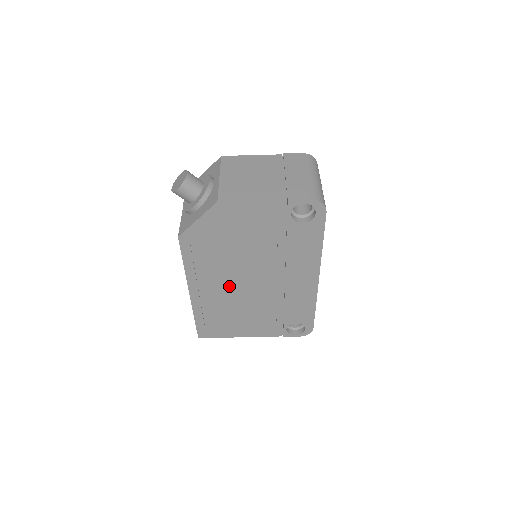
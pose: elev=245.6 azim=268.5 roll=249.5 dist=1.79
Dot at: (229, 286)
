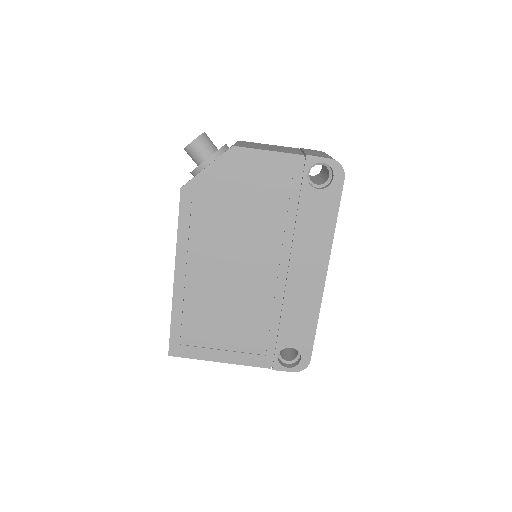
Dot at: (222, 273)
